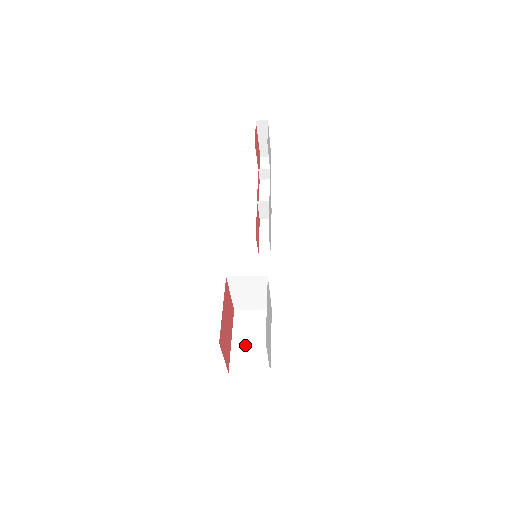
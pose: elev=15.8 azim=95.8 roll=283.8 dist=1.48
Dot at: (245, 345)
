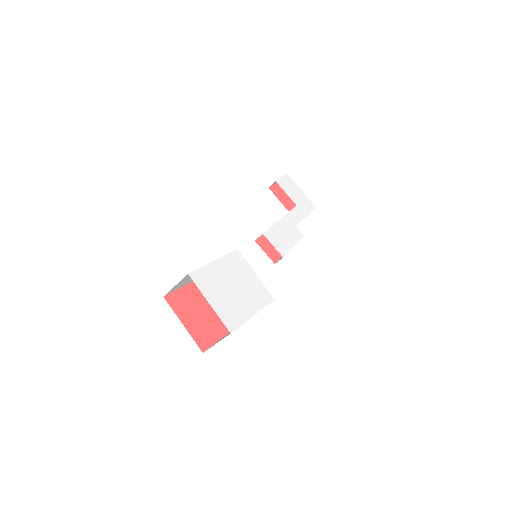
Dot at: occluded
